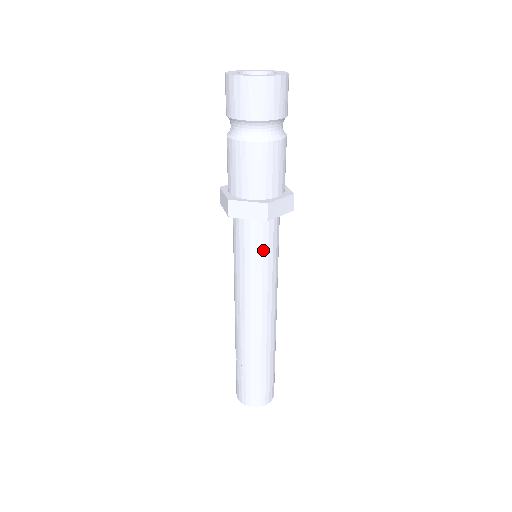
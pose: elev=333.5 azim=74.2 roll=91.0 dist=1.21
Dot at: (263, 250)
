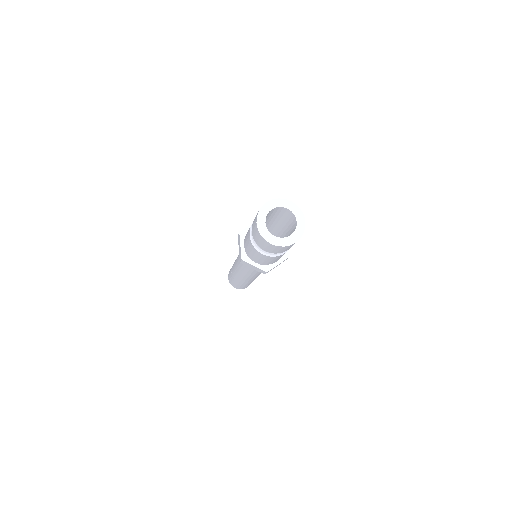
Dot at: occluded
